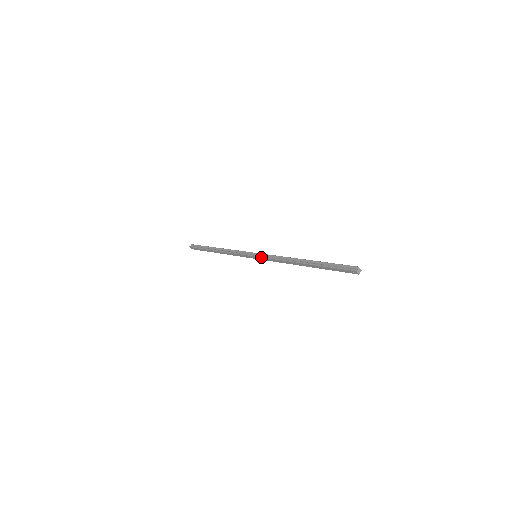
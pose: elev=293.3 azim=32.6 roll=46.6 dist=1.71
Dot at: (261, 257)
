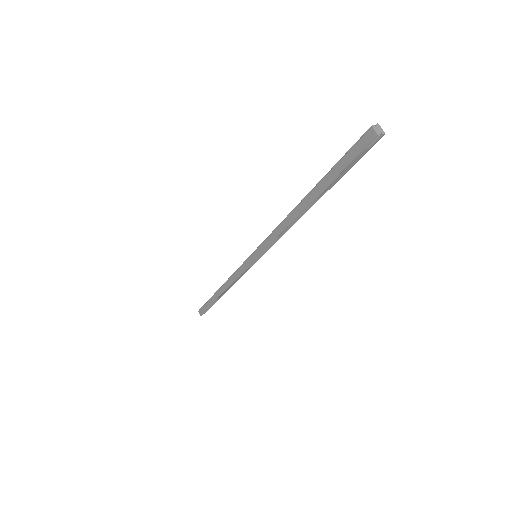
Dot at: (259, 246)
